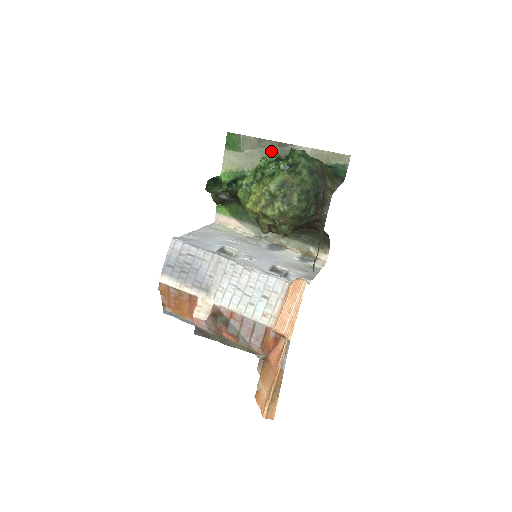
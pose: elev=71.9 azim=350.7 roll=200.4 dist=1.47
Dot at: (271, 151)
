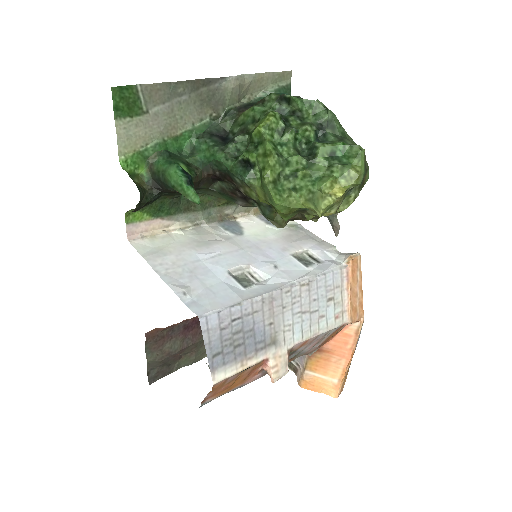
Dot at: (193, 97)
